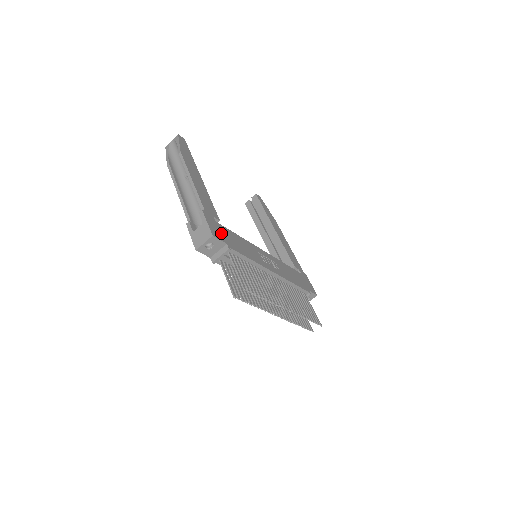
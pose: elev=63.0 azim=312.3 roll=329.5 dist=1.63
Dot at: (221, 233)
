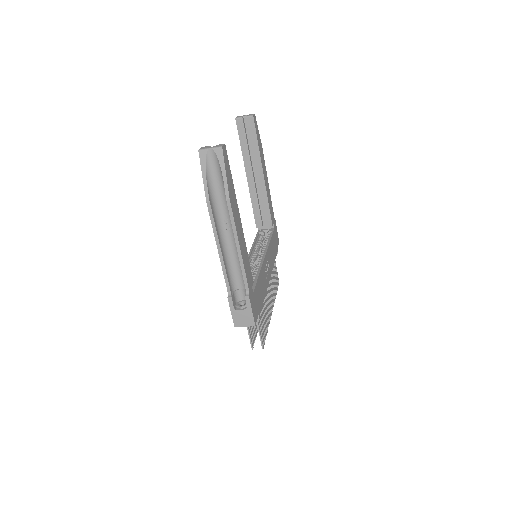
Dot at: (256, 305)
